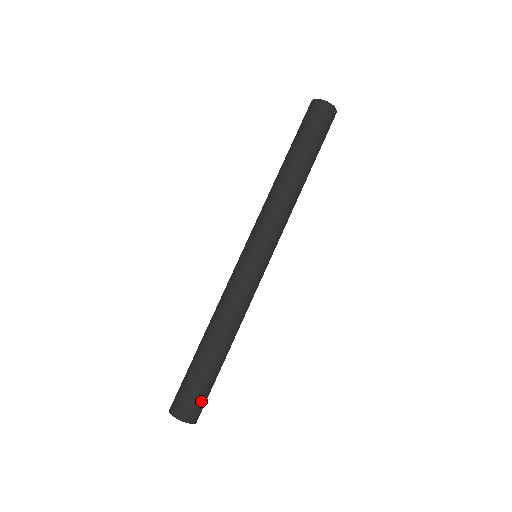
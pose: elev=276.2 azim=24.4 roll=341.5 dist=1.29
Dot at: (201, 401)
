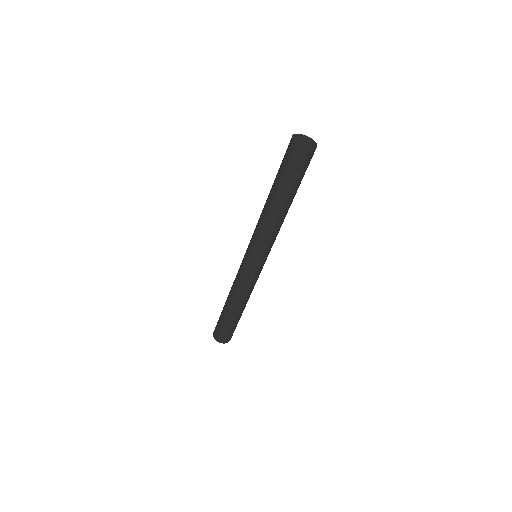
Dot at: (226, 334)
